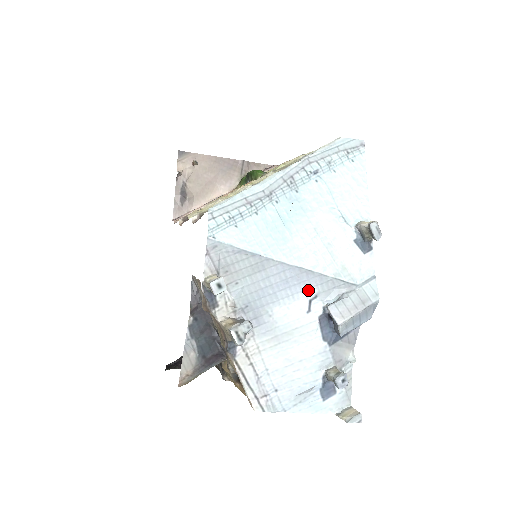
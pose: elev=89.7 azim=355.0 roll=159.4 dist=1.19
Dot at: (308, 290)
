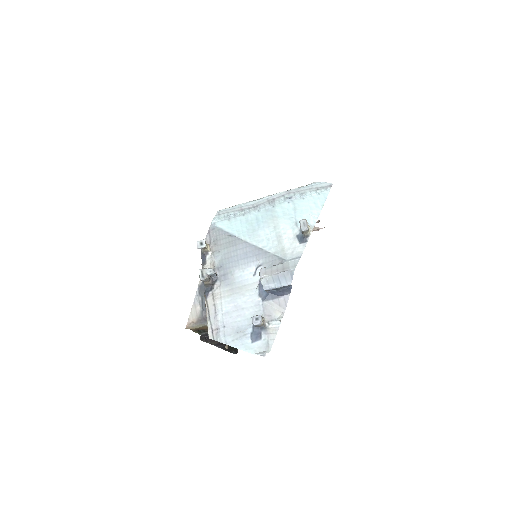
Dot at: (257, 261)
